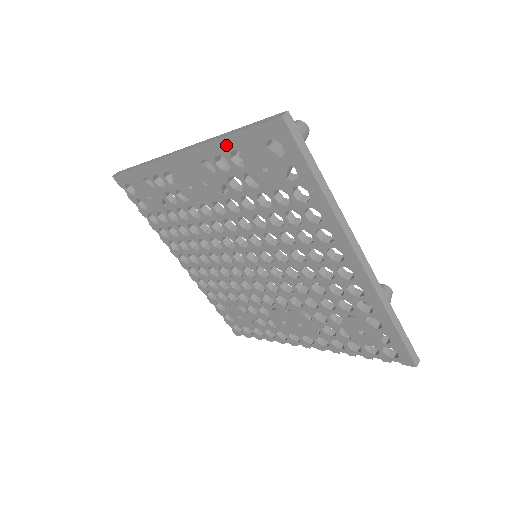
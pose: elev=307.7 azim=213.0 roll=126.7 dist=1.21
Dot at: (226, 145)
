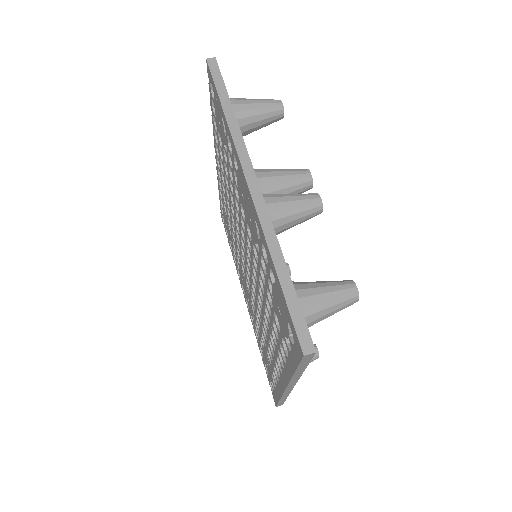
Dot at: (272, 266)
